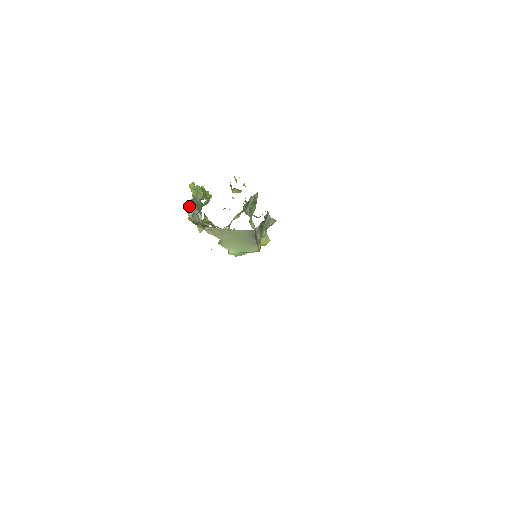
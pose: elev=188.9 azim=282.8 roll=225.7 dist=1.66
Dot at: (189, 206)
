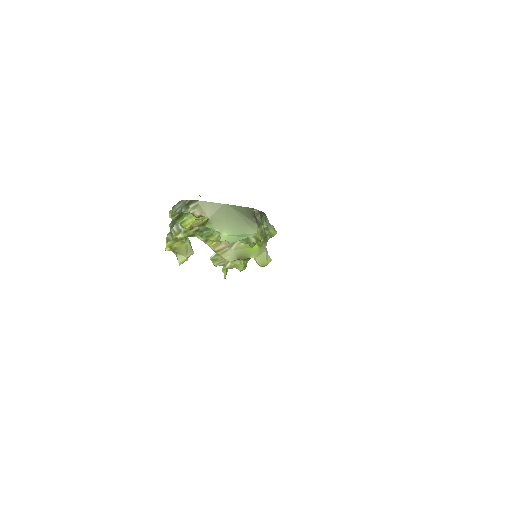
Dot at: occluded
